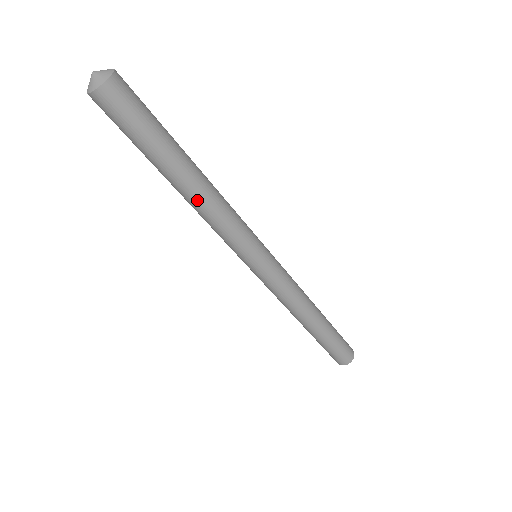
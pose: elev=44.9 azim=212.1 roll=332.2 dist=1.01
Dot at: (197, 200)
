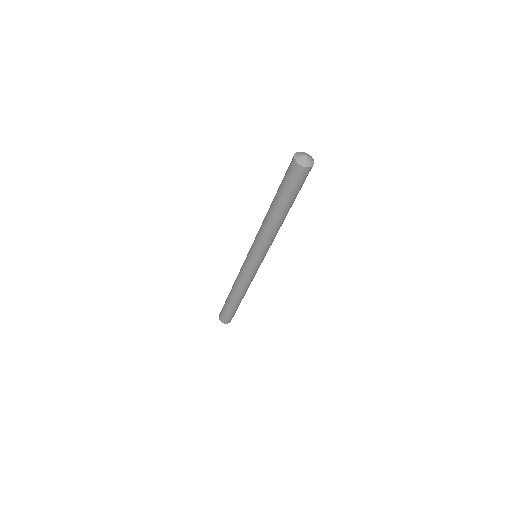
Dot at: (275, 226)
